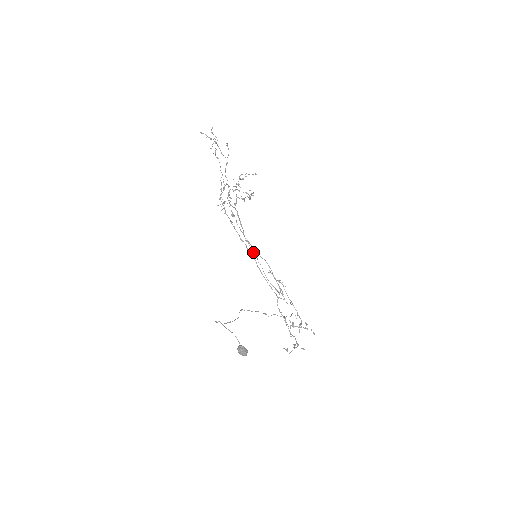
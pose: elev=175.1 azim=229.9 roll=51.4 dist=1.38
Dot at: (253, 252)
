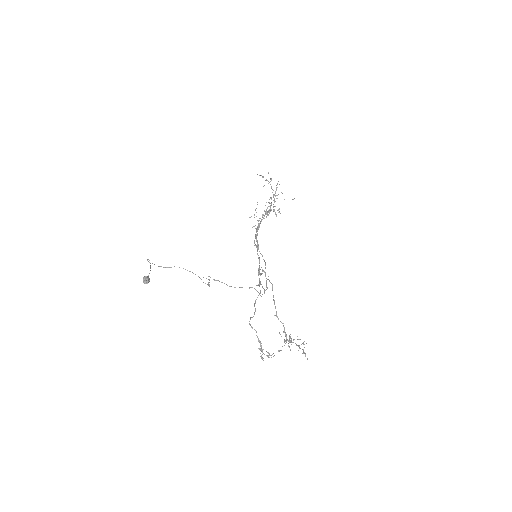
Dot at: (258, 255)
